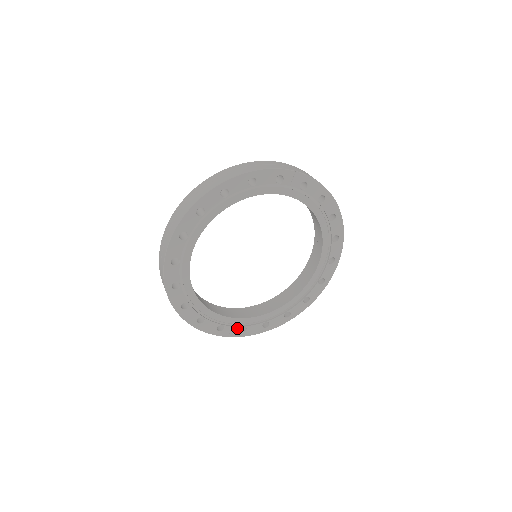
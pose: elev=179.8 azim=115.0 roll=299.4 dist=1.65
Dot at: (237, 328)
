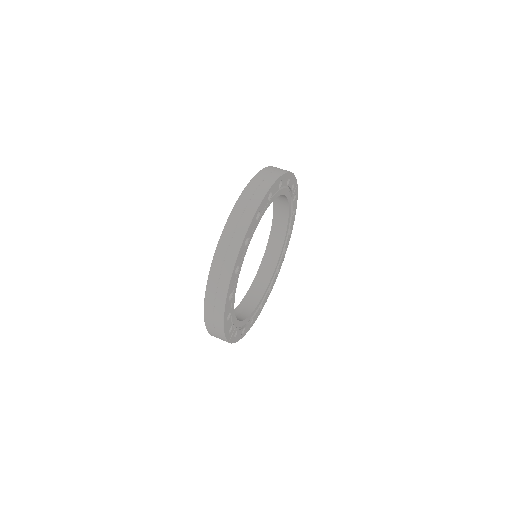
Dot at: (234, 332)
